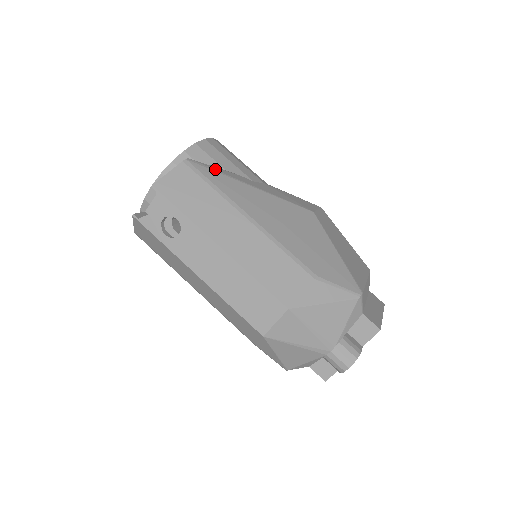
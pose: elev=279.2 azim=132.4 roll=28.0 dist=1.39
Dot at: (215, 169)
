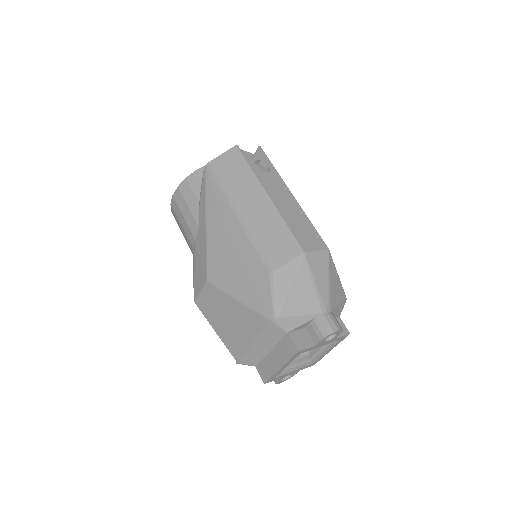
Dot at: occluded
